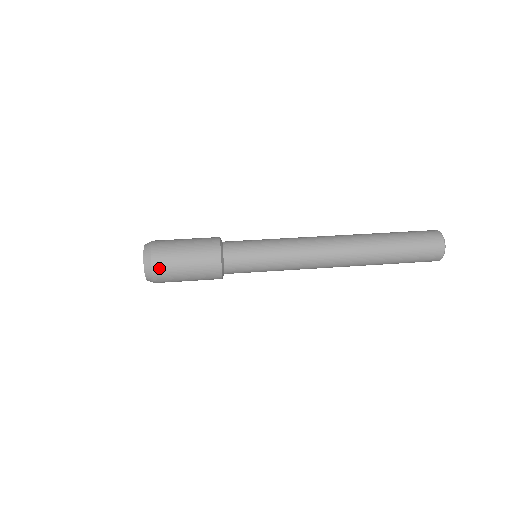
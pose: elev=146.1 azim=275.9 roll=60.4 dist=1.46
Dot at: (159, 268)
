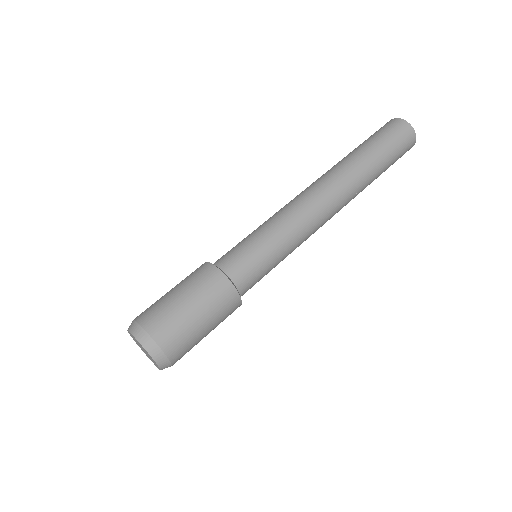
Dot at: (170, 343)
